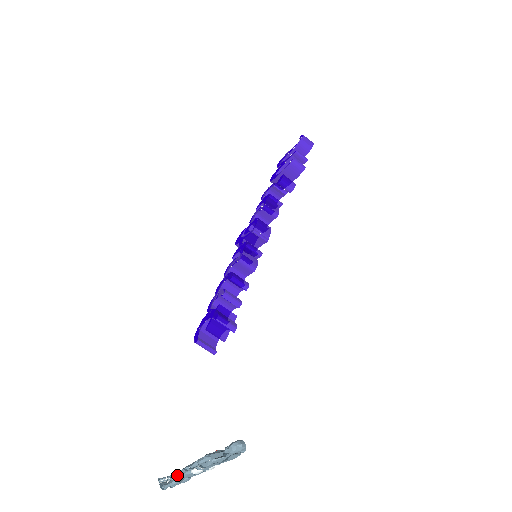
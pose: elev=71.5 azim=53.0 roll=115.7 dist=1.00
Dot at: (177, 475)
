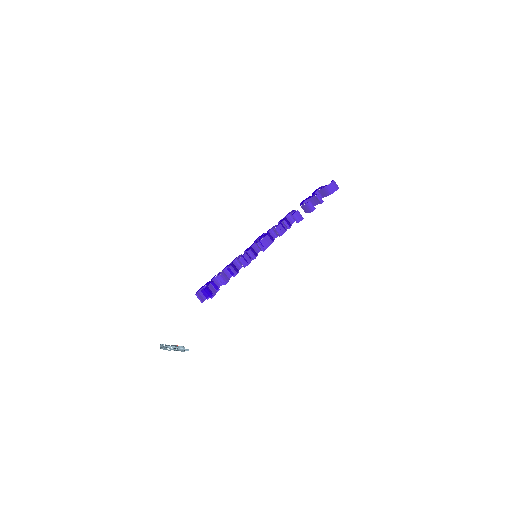
Dot at: occluded
